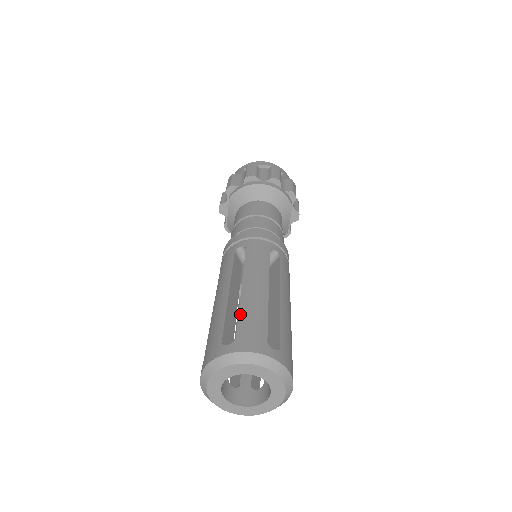
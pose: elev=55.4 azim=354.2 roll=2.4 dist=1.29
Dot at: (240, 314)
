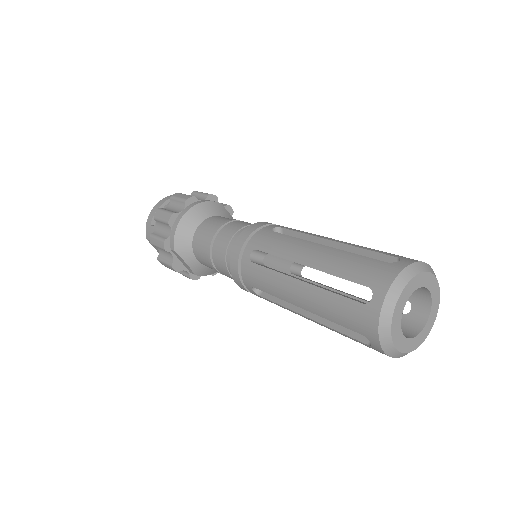
Dot at: (340, 276)
